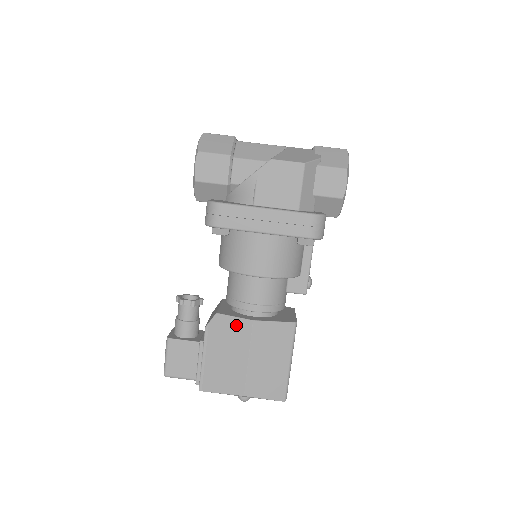
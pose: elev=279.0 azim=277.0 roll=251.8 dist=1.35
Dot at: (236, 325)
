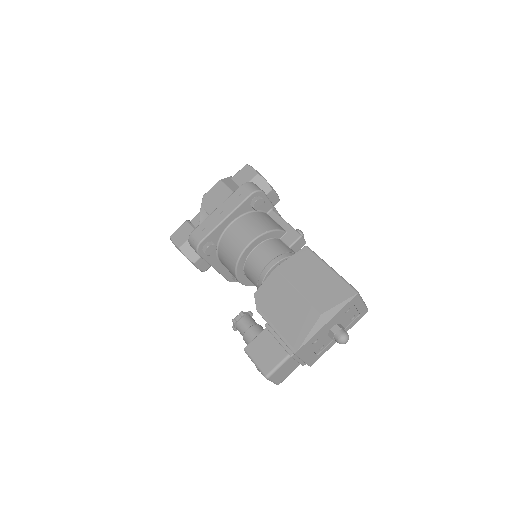
Dot at: (270, 284)
